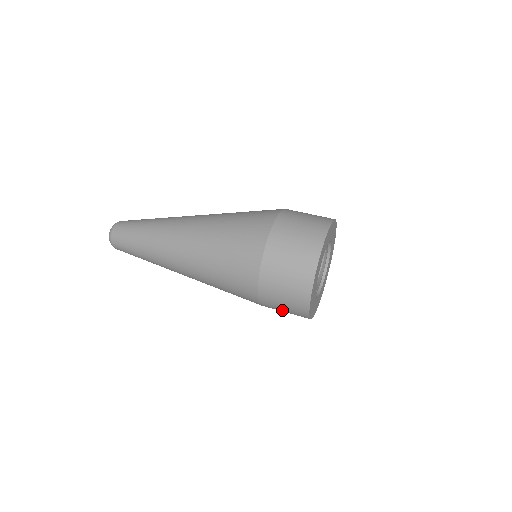
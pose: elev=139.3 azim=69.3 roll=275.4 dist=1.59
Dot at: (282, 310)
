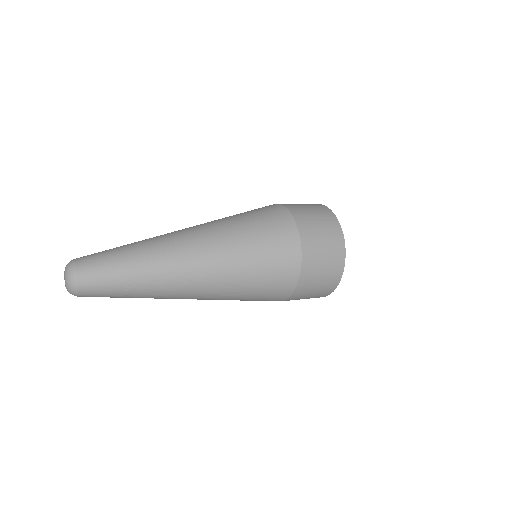
Dot at: occluded
